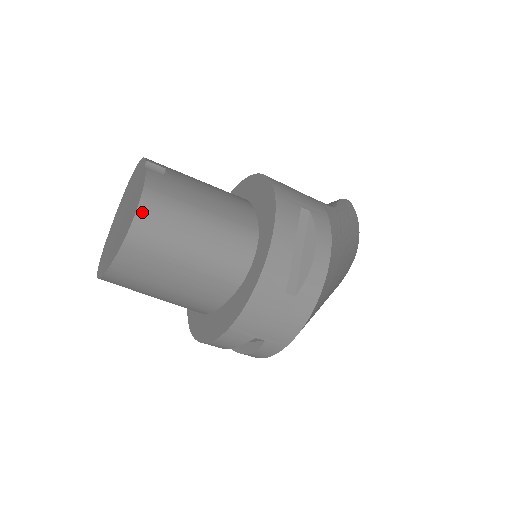
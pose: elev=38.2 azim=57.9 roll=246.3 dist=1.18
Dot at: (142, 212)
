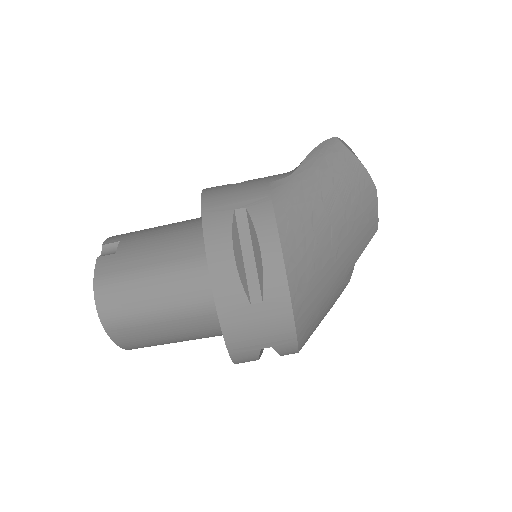
Dot at: (100, 301)
